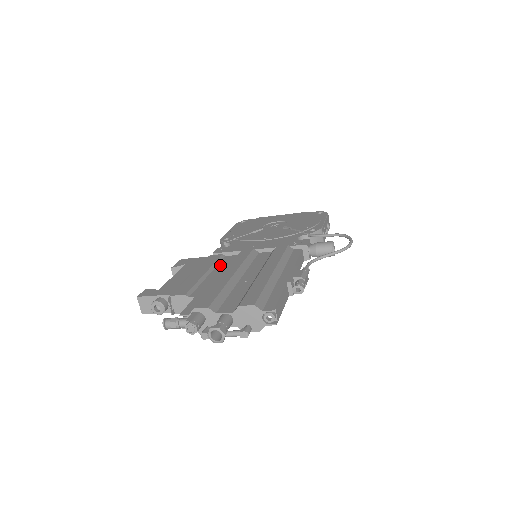
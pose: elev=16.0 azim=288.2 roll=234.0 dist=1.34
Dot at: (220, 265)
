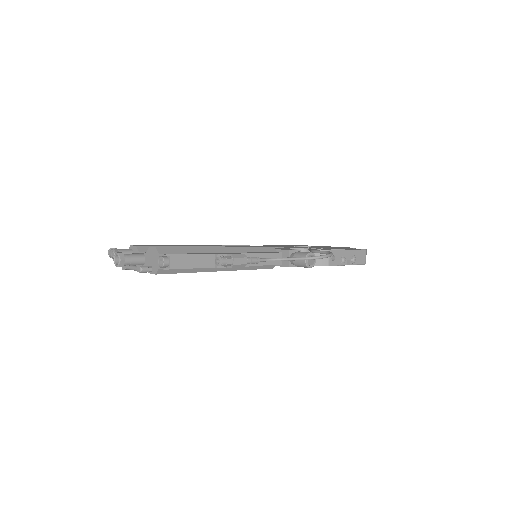
Dot at: occluded
